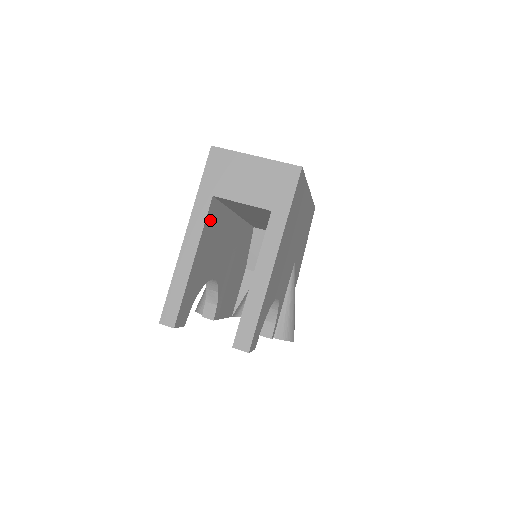
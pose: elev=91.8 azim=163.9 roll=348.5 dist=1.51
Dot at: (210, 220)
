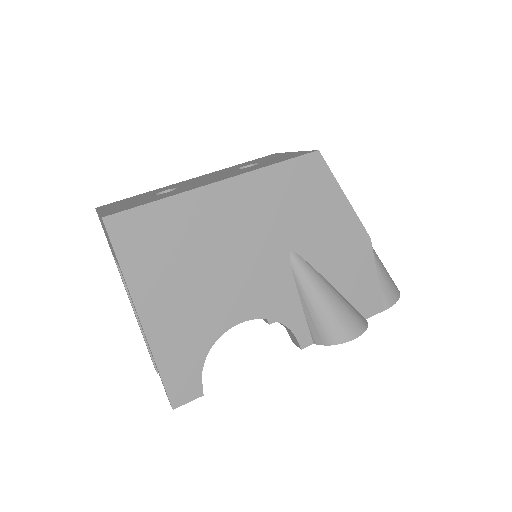
Dot at: occluded
